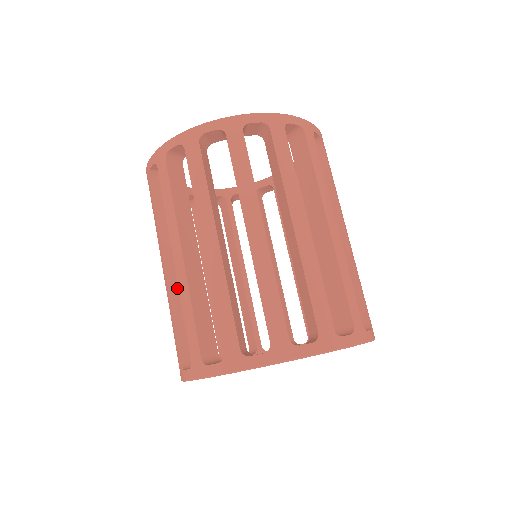
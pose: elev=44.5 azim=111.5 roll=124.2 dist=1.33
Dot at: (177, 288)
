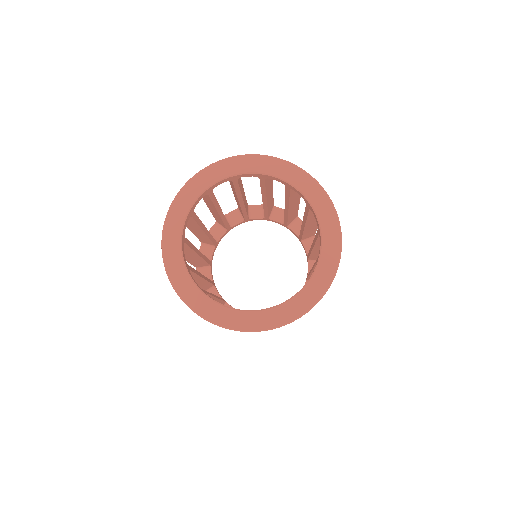
Dot at: occluded
